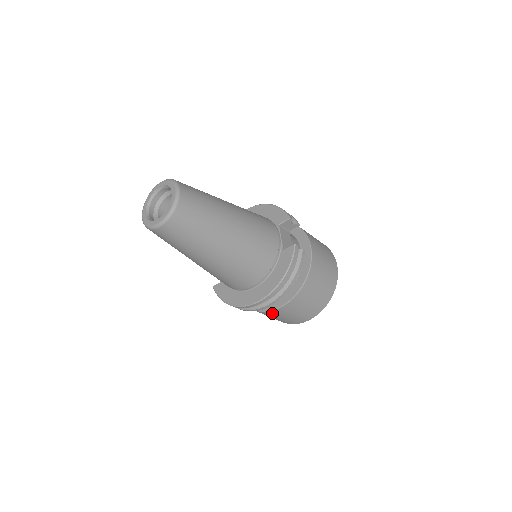
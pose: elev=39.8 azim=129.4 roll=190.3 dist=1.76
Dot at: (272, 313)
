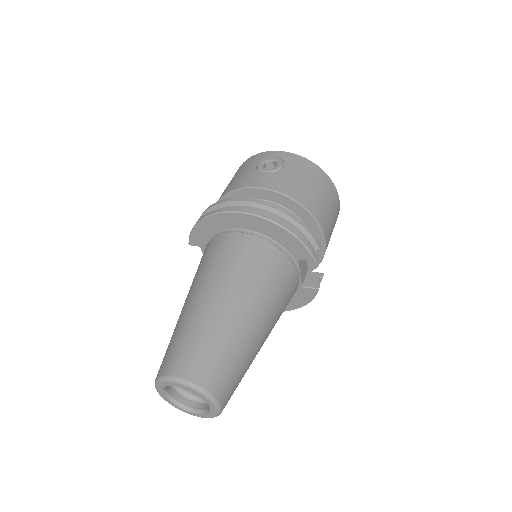
Dot at: occluded
